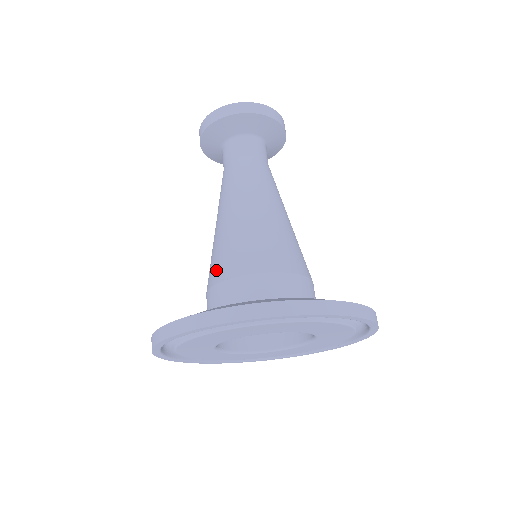
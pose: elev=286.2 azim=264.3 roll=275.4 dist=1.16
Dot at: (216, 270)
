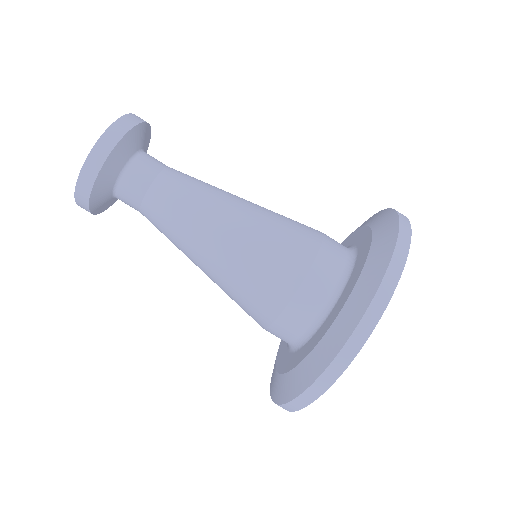
Dot at: (255, 315)
